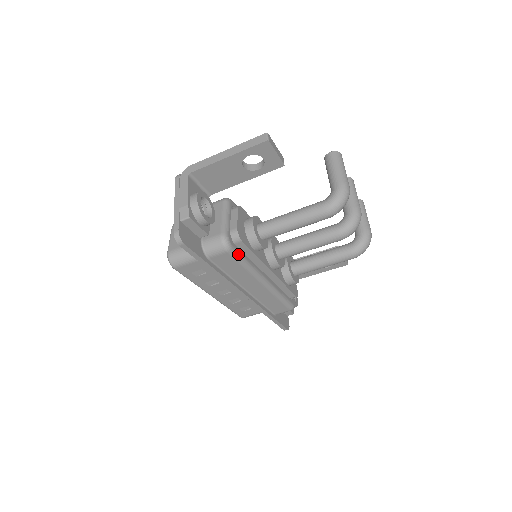
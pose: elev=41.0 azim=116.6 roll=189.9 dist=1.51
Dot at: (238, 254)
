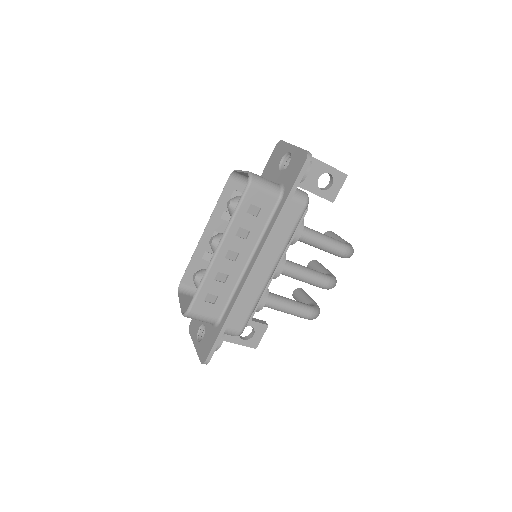
Dot at: occluded
